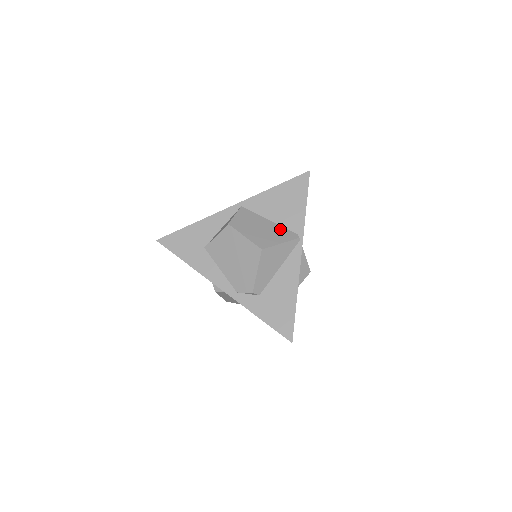
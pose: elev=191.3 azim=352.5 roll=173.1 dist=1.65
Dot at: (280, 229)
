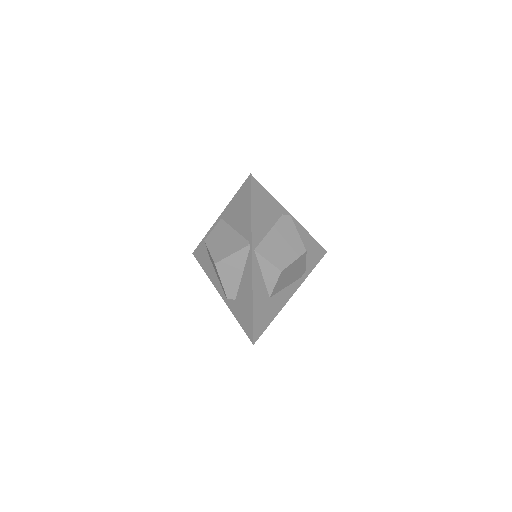
Dot at: (238, 238)
